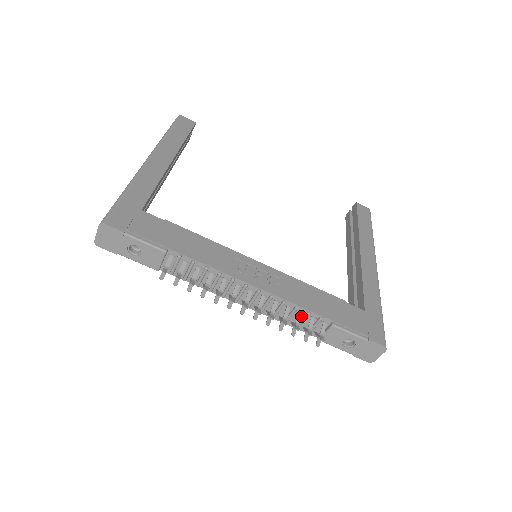
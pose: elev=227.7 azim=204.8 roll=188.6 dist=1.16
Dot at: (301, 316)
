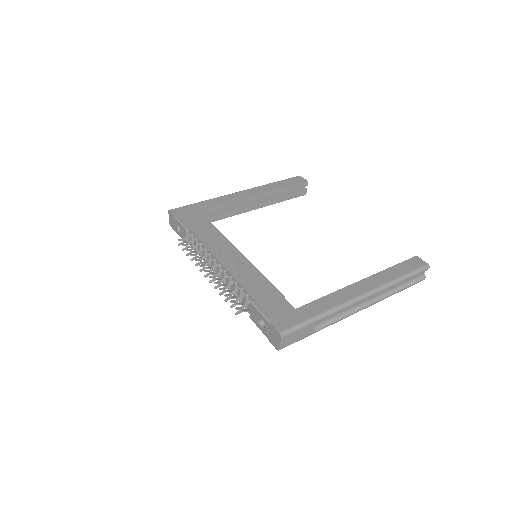
Dot at: (237, 290)
